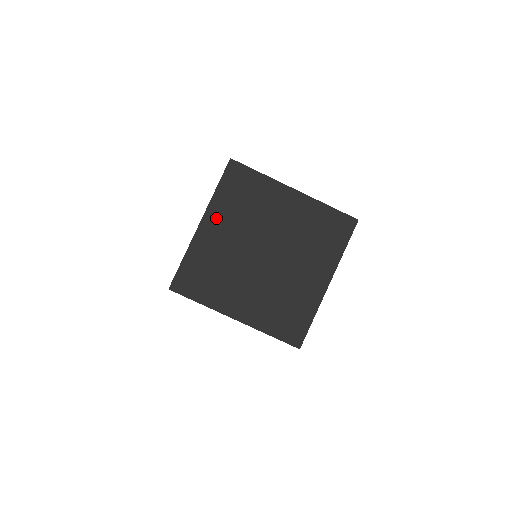
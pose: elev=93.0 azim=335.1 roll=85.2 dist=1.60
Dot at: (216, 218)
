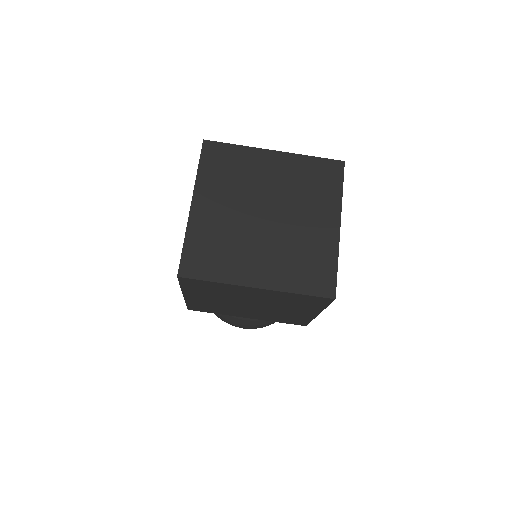
Dot at: (206, 195)
